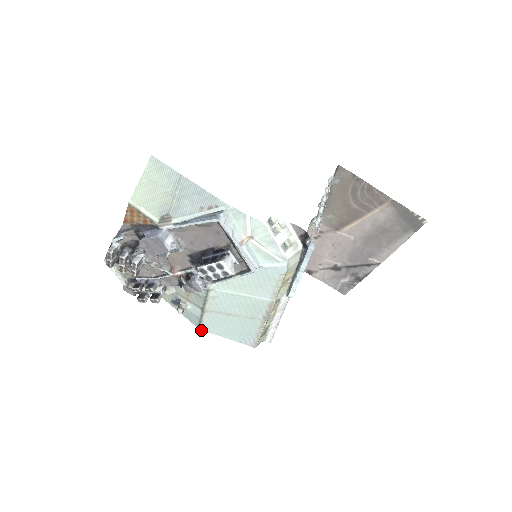
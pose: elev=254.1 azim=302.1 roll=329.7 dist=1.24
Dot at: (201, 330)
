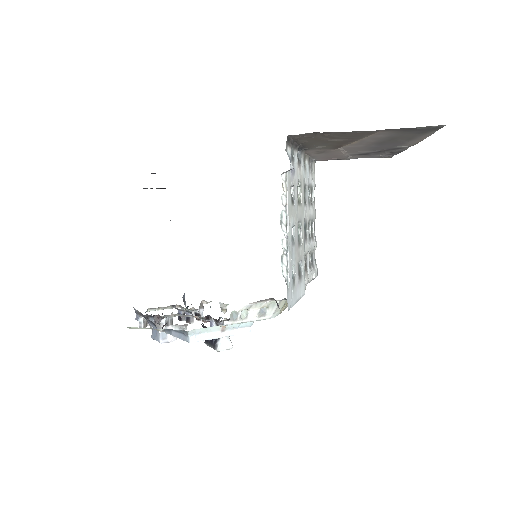
Dot at: occluded
